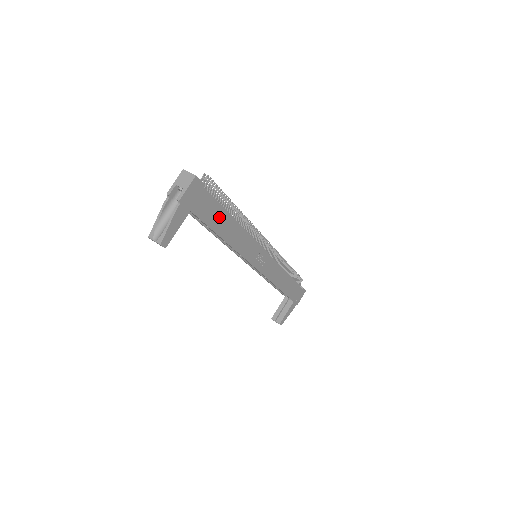
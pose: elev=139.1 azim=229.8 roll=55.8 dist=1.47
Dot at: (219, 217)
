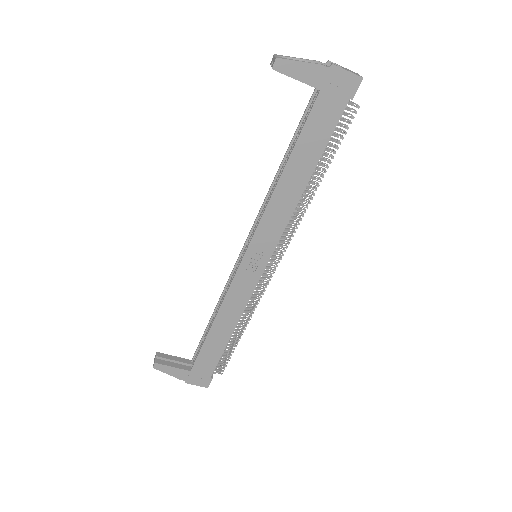
Dot at: (313, 147)
